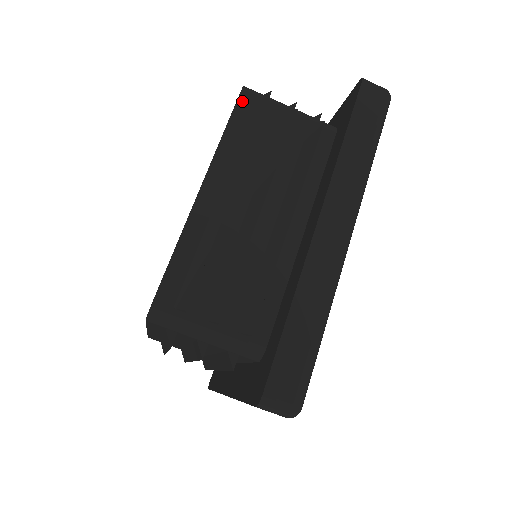
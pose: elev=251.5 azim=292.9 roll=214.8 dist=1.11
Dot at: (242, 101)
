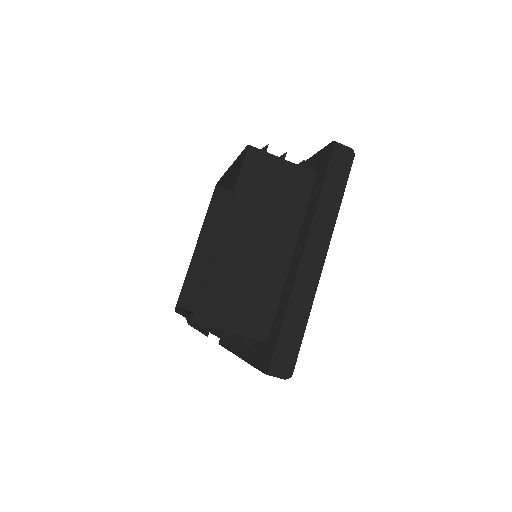
Dot at: (248, 159)
